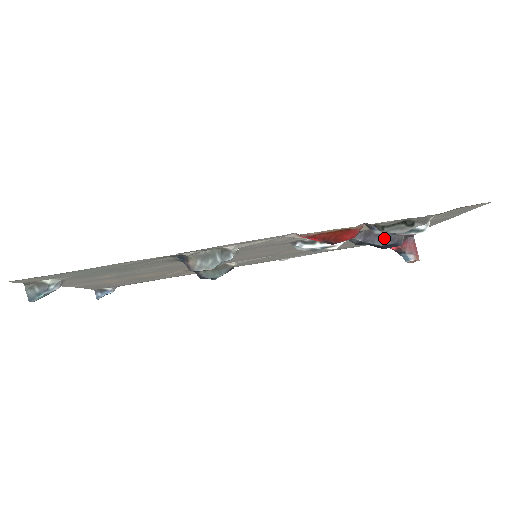
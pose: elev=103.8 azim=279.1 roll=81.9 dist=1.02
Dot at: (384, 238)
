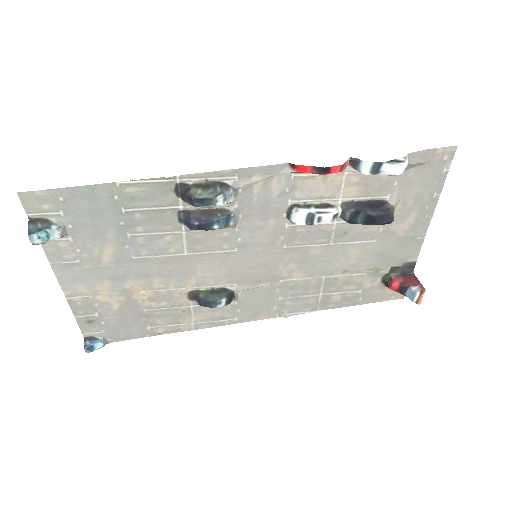
Dot at: (375, 209)
